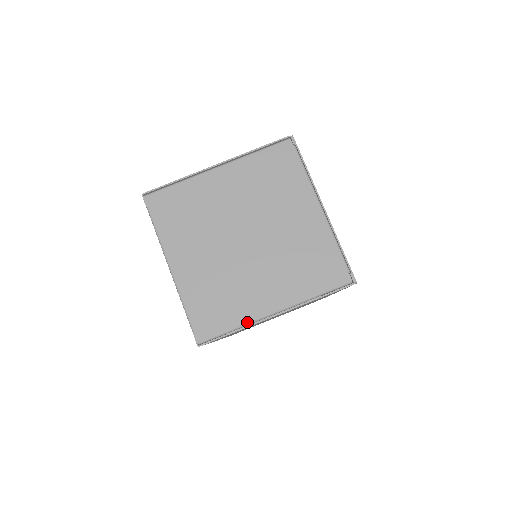
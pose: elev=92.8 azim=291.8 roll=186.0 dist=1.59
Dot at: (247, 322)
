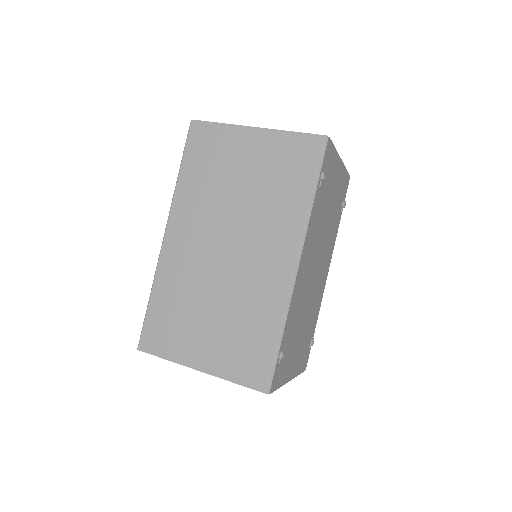
Dot at: (233, 126)
